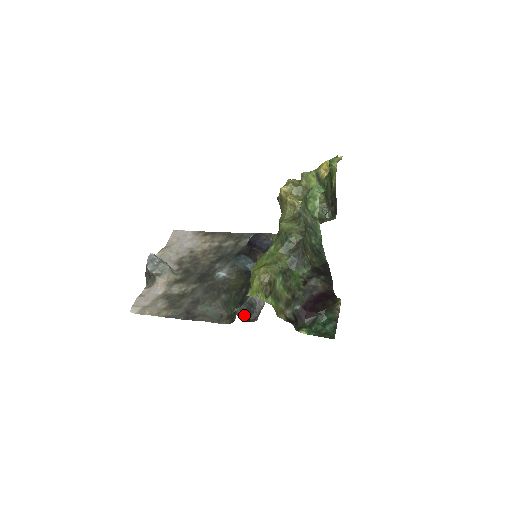
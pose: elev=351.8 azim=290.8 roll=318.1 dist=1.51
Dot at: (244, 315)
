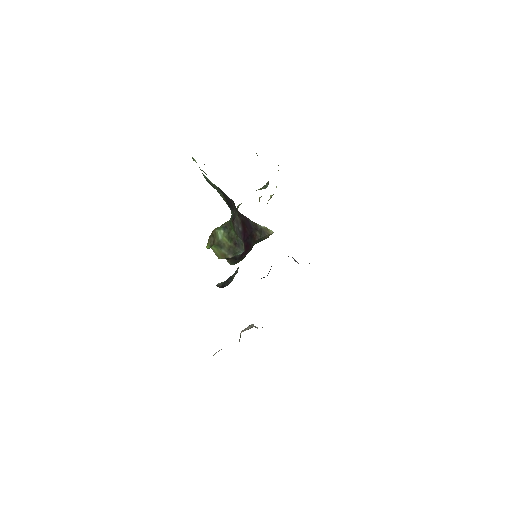
Dot at: (223, 286)
